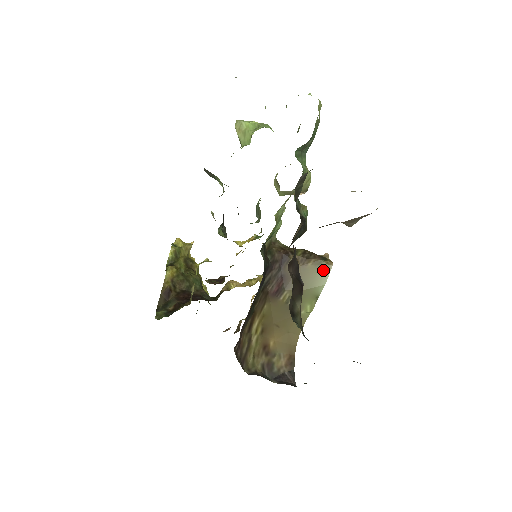
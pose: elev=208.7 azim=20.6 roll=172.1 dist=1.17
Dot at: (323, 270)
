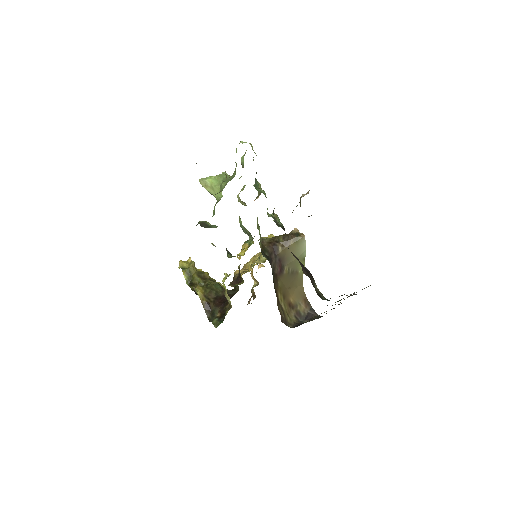
Dot at: (301, 242)
